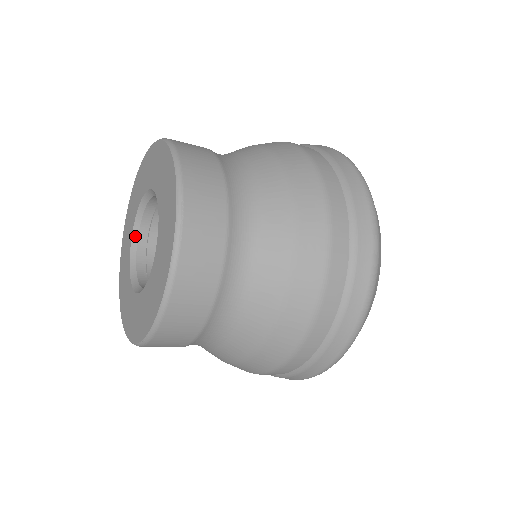
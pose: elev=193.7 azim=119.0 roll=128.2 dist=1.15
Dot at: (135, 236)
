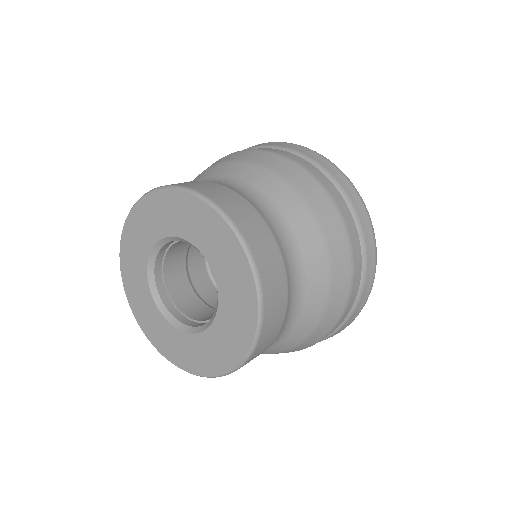
Dot at: (154, 289)
